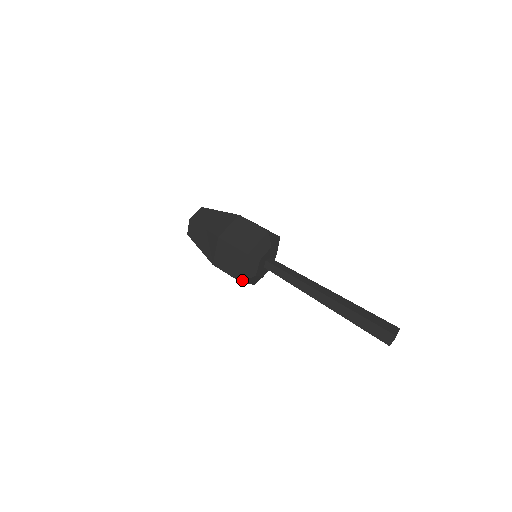
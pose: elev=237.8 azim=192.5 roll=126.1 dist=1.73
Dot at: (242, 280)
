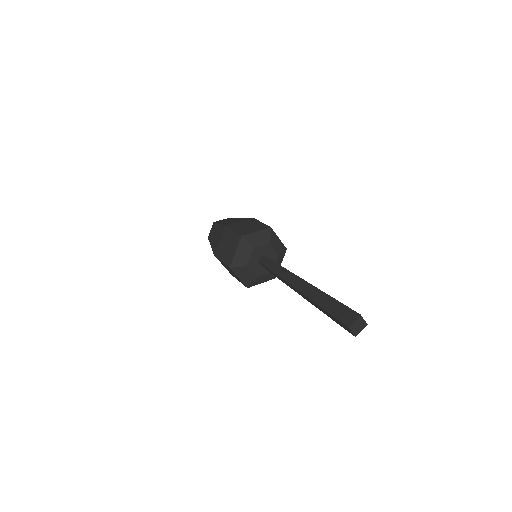
Dot at: (247, 286)
